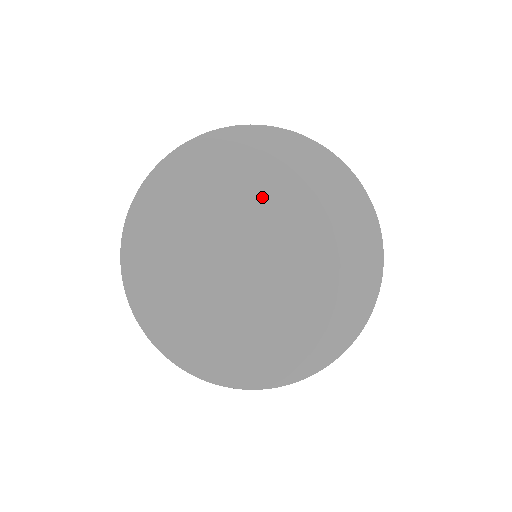
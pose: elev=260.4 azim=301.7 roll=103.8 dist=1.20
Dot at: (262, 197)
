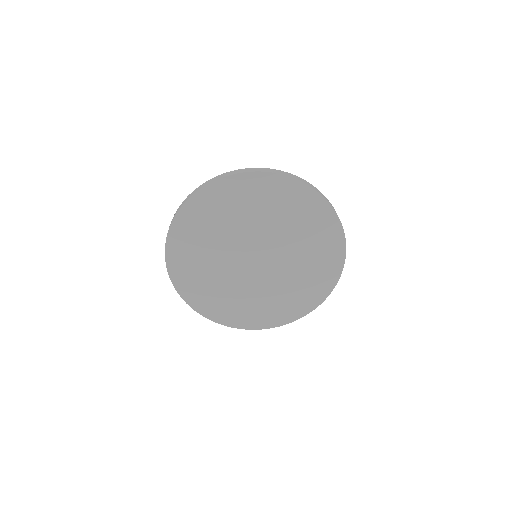
Dot at: (257, 223)
